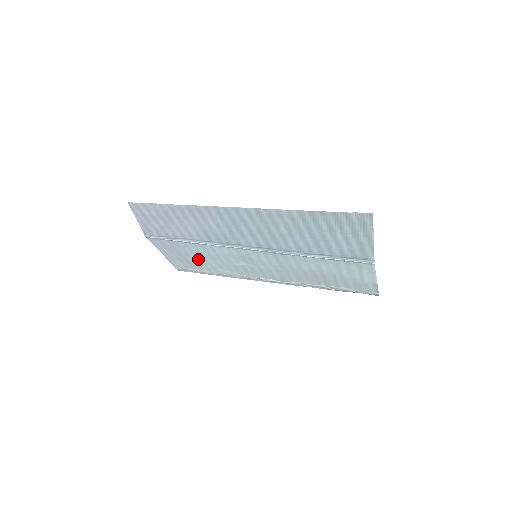
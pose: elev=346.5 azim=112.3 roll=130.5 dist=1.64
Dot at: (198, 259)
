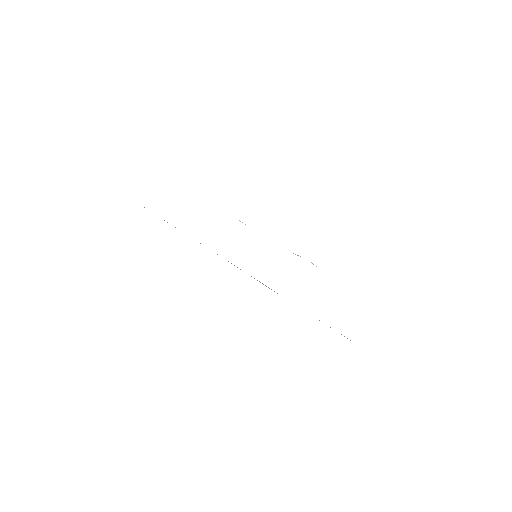
Dot at: occluded
